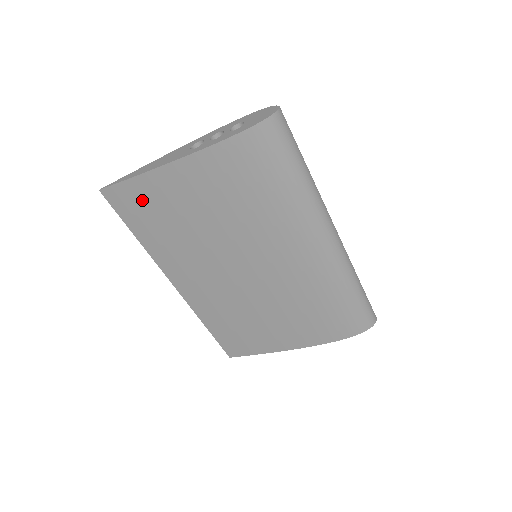
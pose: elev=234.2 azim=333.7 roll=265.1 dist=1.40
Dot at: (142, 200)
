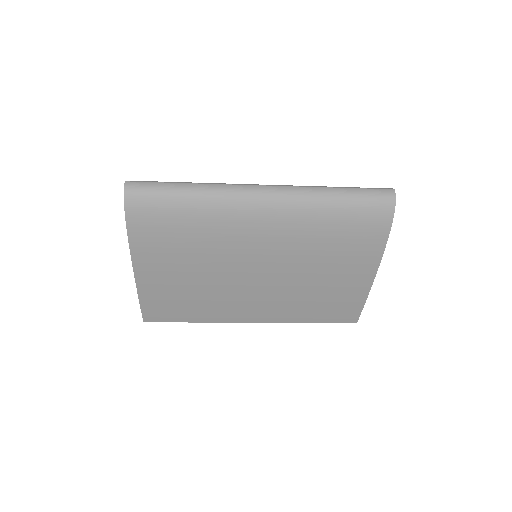
Dot at: (161, 304)
